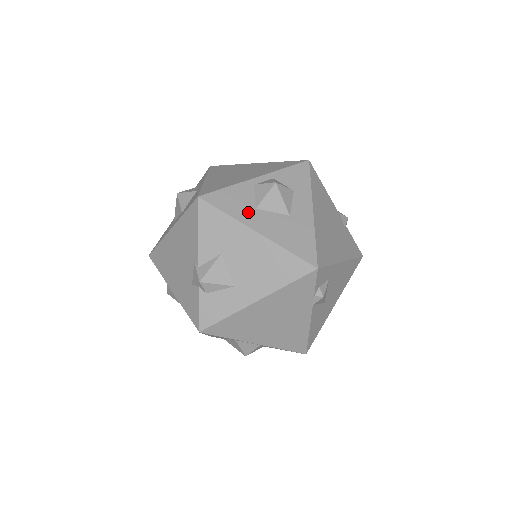
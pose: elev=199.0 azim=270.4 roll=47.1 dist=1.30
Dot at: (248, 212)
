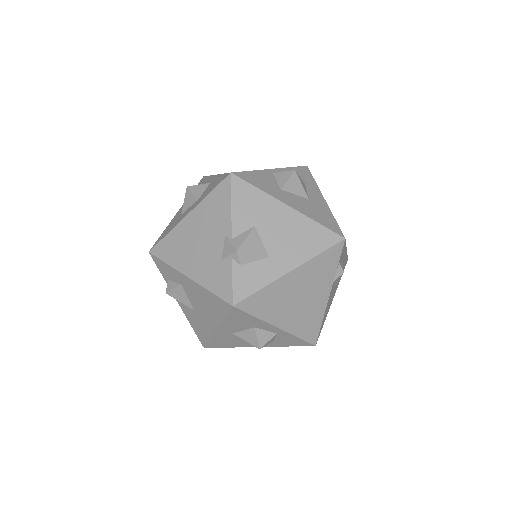
Dot at: (276, 191)
